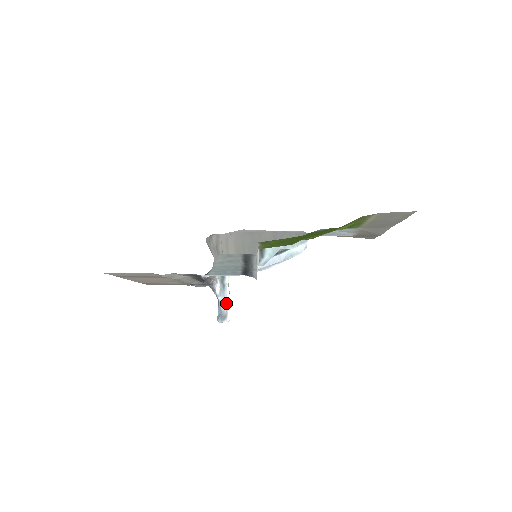
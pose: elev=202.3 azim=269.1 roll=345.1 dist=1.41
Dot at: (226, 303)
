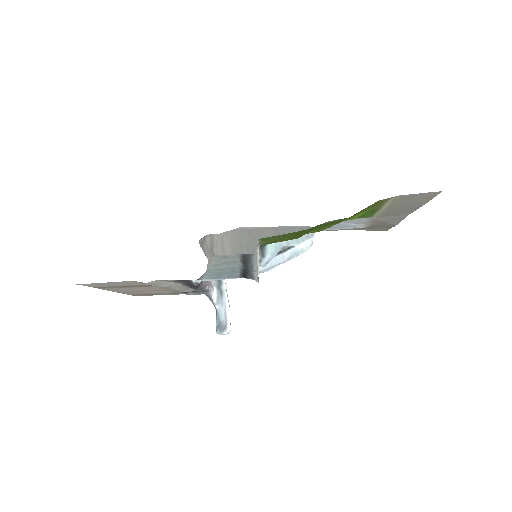
Dot at: (225, 312)
